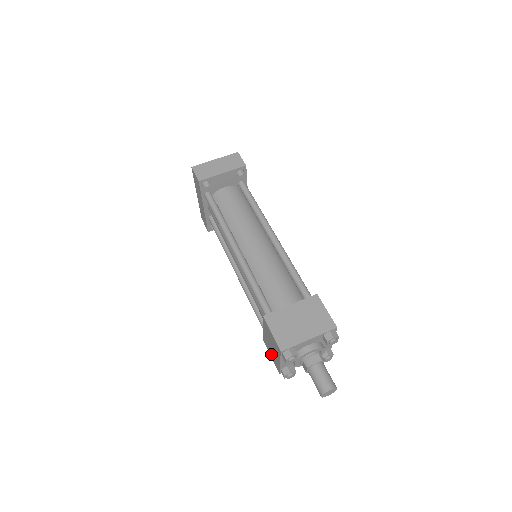
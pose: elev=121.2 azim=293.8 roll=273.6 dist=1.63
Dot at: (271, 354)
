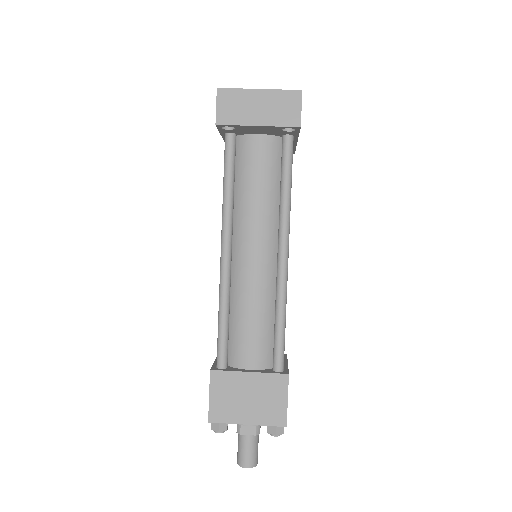
Dot at: occluded
